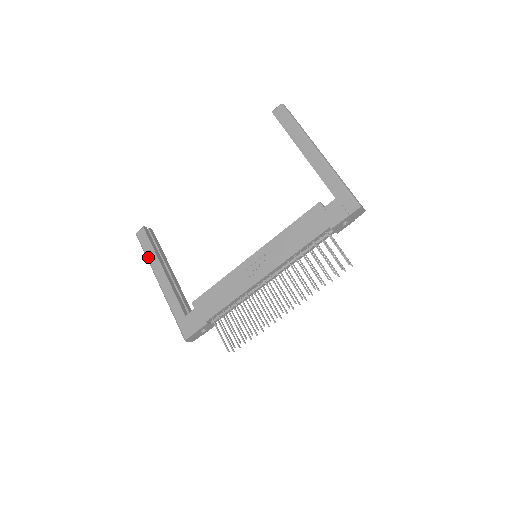
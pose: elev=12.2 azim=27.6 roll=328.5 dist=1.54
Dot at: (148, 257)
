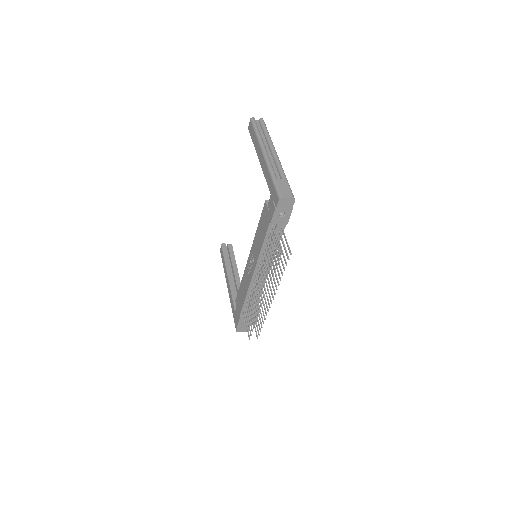
Dot at: occluded
